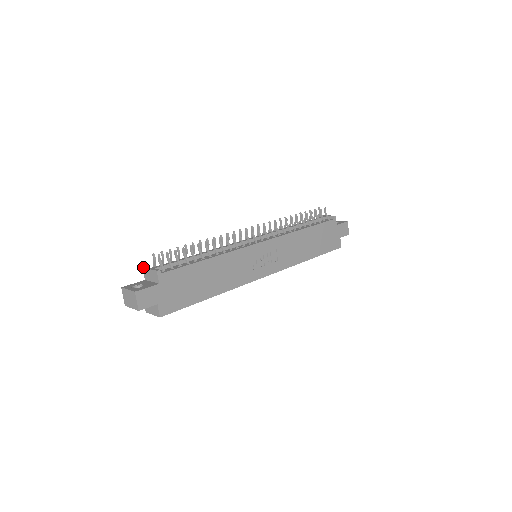
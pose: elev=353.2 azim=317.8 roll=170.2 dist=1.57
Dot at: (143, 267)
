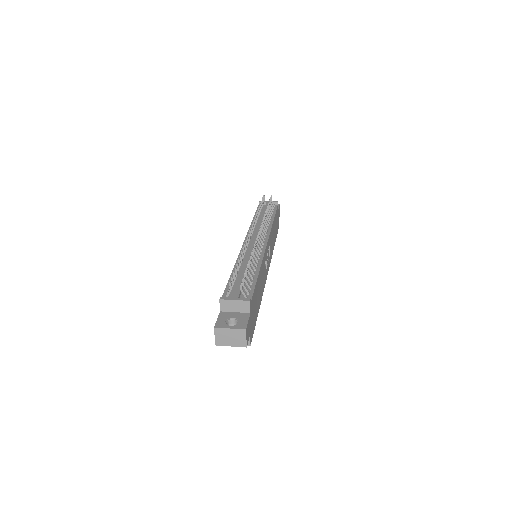
Dot at: (220, 299)
